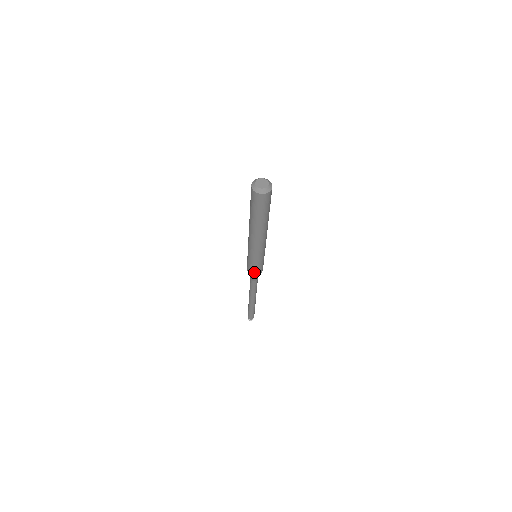
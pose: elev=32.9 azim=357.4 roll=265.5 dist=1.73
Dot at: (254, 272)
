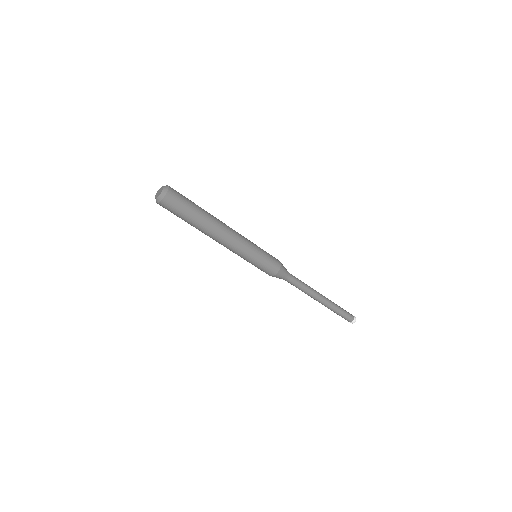
Dot at: (271, 271)
